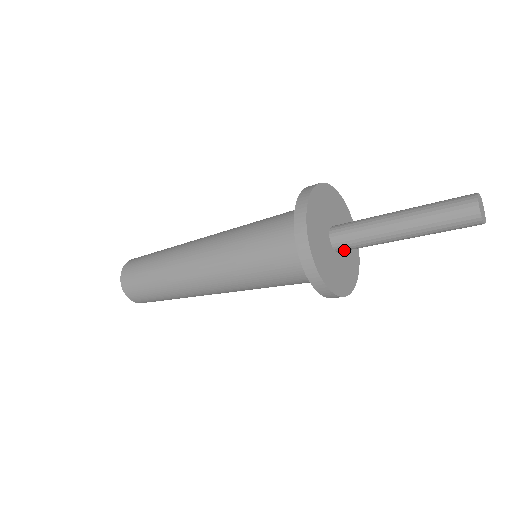
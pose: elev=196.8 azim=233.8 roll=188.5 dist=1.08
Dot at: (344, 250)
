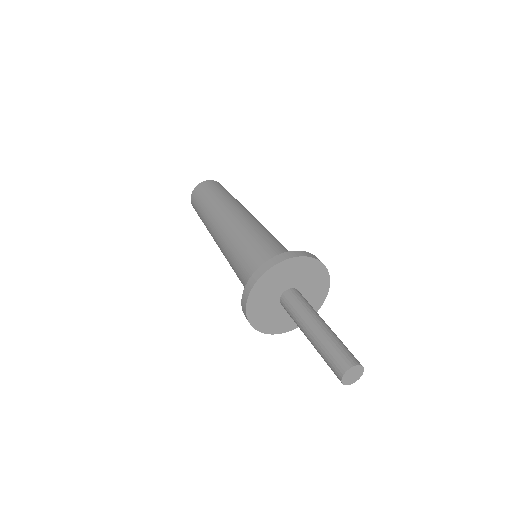
Dot at: occluded
